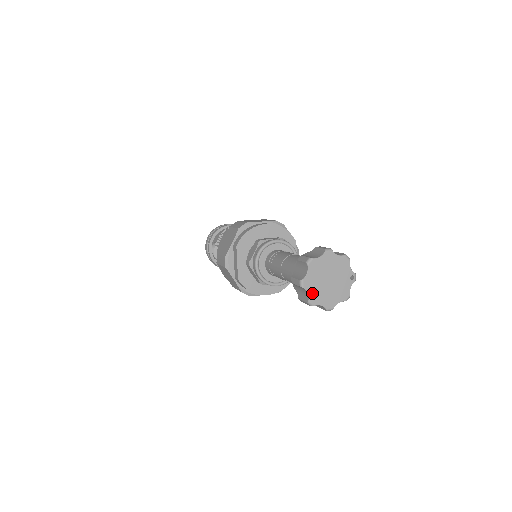
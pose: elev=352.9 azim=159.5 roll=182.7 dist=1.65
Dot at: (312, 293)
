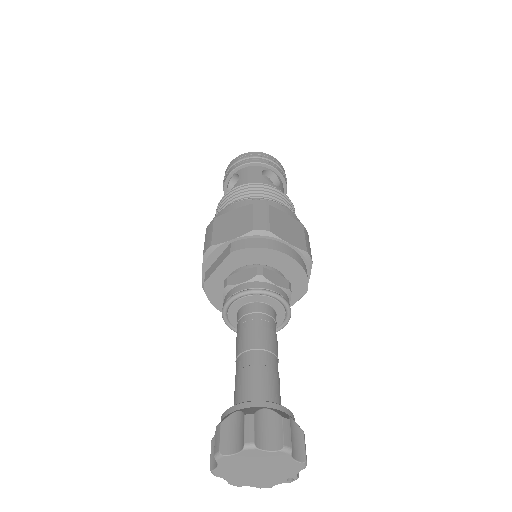
Dot at: (223, 468)
